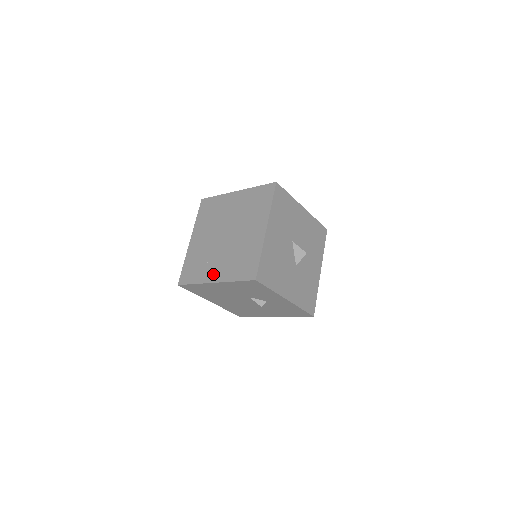
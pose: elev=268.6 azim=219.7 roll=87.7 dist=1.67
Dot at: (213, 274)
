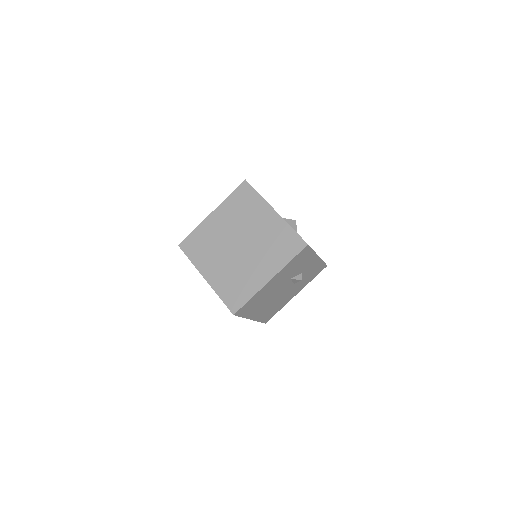
Dot at: (262, 276)
